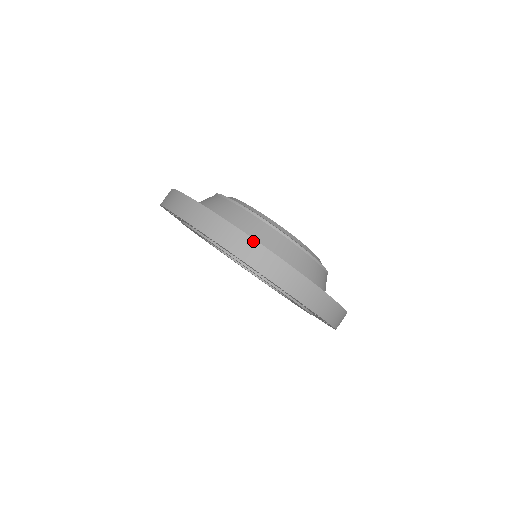
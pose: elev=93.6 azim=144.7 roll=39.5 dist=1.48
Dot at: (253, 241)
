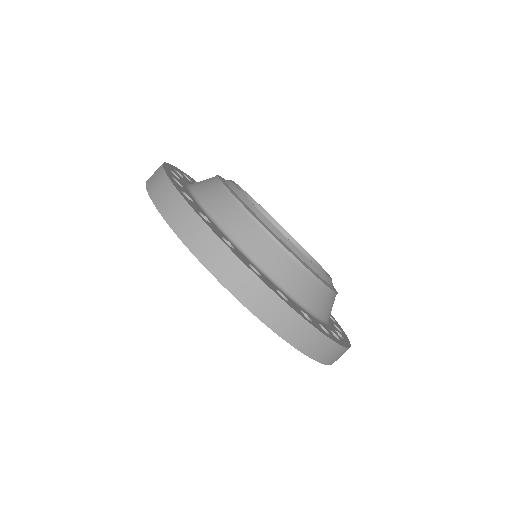
Dot at: (259, 281)
